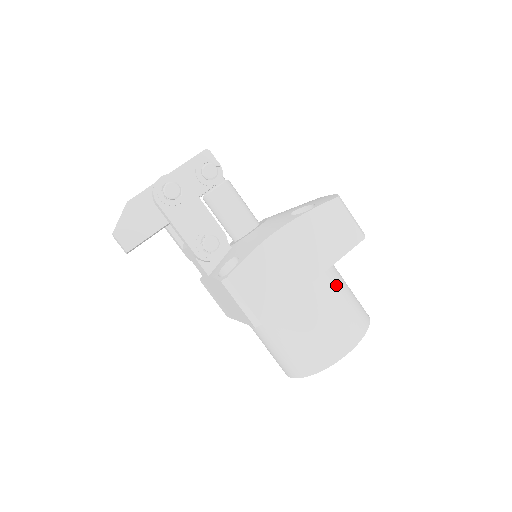
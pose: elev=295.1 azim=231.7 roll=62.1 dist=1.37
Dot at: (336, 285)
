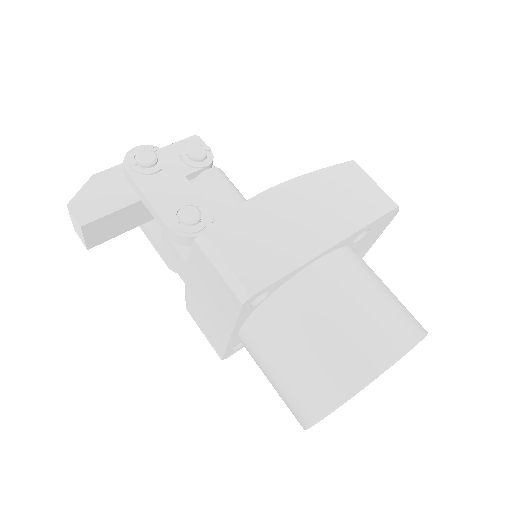
Dot at: (366, 270)
